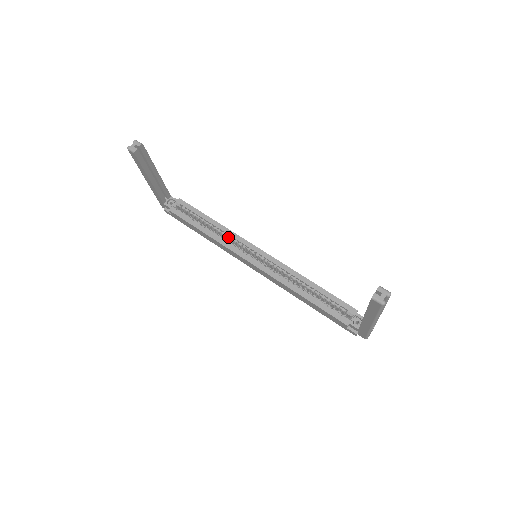
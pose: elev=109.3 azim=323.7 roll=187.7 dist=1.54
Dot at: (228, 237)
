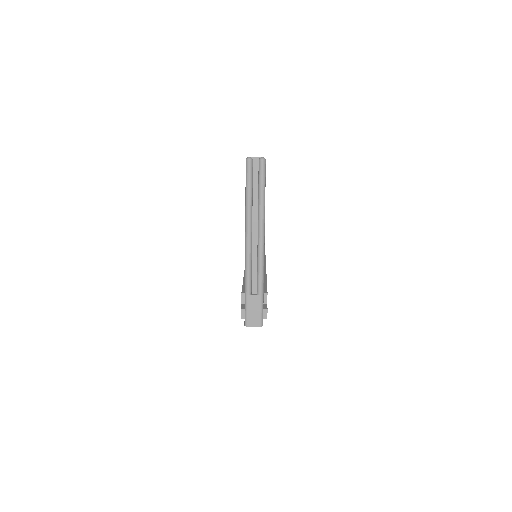
Dot at: occluded
